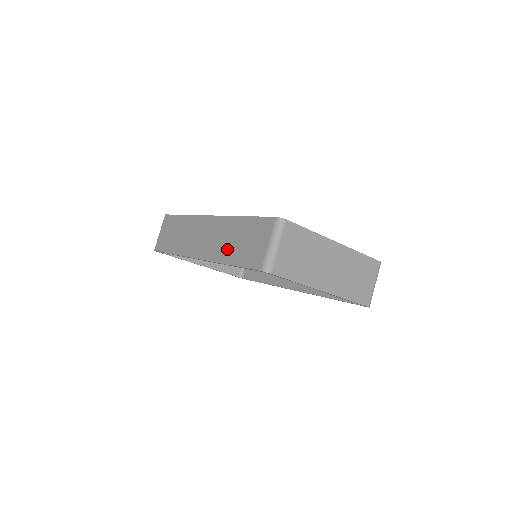
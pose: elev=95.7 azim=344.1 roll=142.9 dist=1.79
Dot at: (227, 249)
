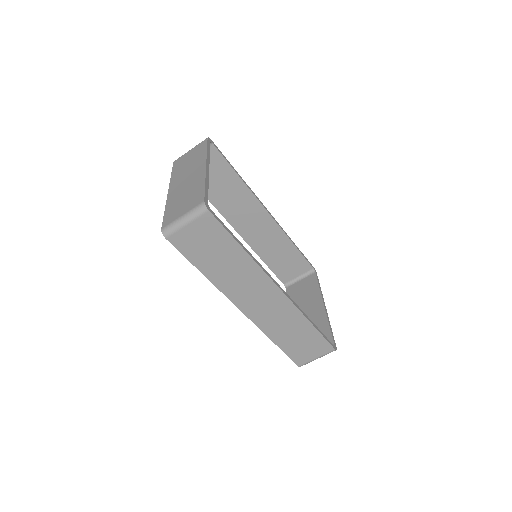
Dot at: (281, 333)
